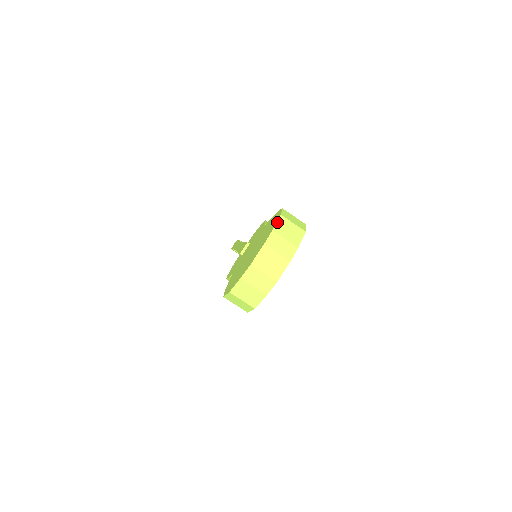
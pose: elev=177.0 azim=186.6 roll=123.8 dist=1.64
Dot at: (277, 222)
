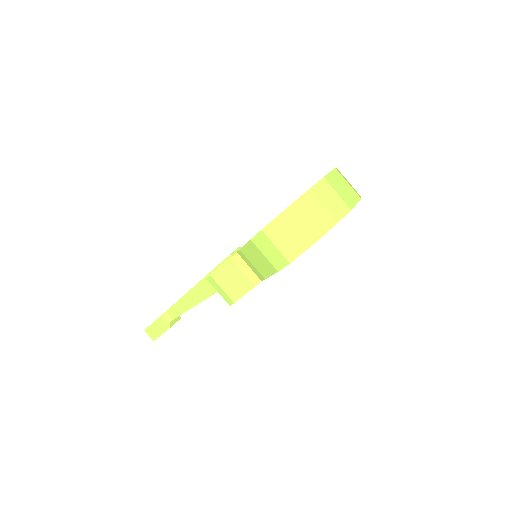
Dot at: occluded
